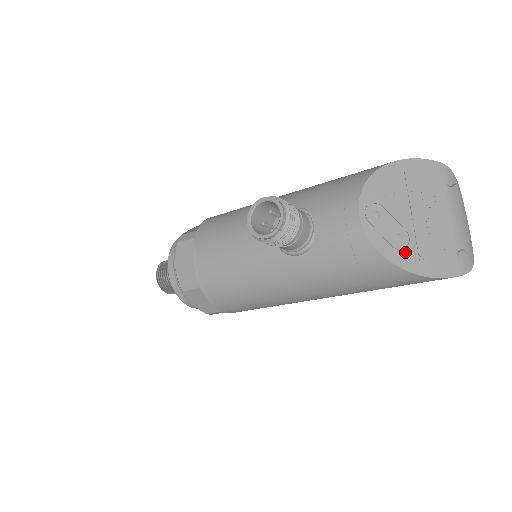
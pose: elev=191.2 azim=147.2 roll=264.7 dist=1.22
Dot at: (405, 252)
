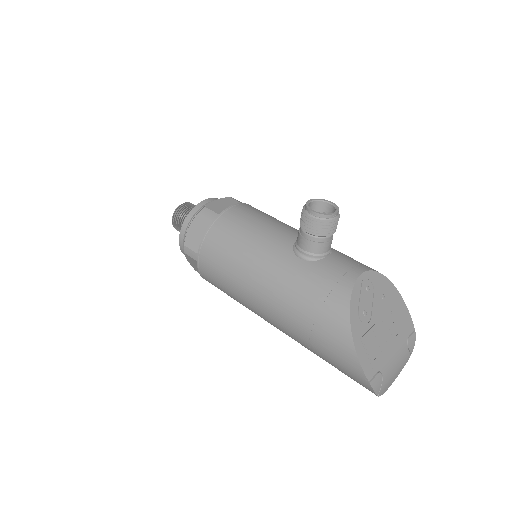
Dot at: (360, 322)
